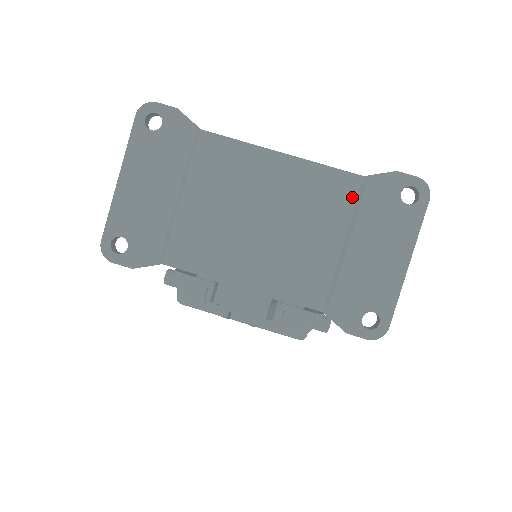
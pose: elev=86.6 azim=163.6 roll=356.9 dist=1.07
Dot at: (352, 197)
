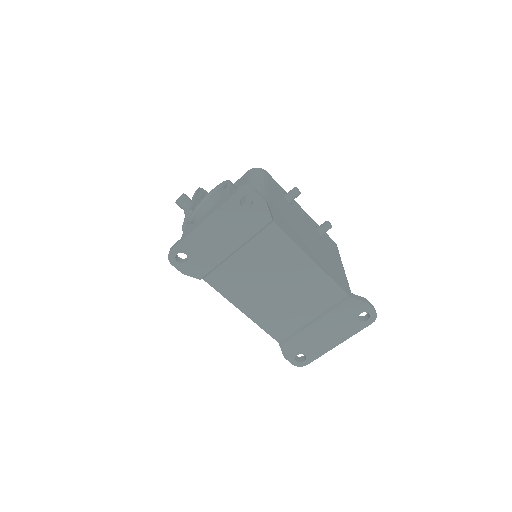
Dot at: (334, 301)
